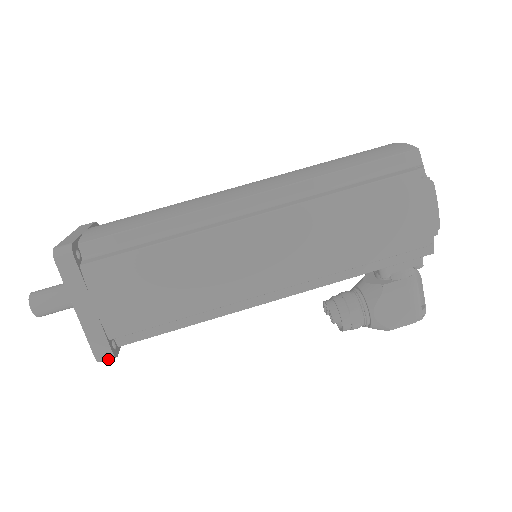
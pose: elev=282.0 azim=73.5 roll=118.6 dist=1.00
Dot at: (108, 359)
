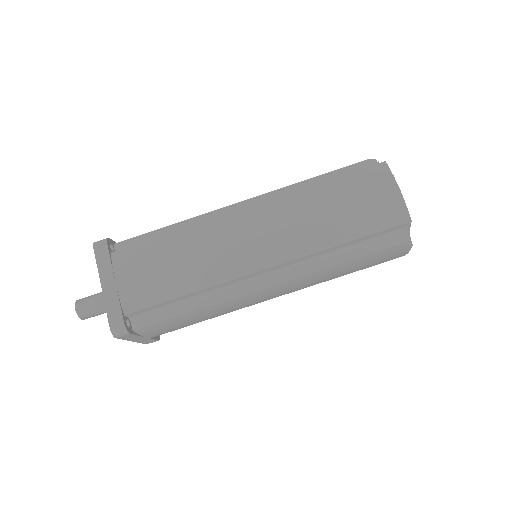
Dot at: occluded
